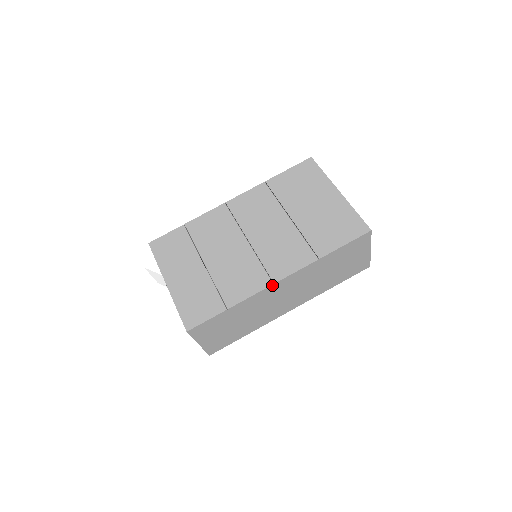
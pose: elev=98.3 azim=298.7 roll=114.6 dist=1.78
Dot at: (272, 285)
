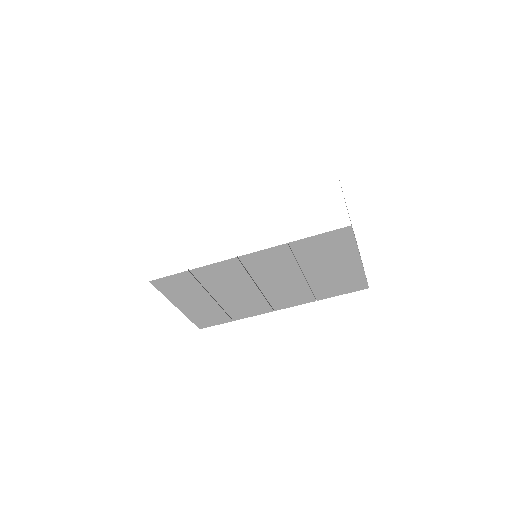
Dot at: occluded
